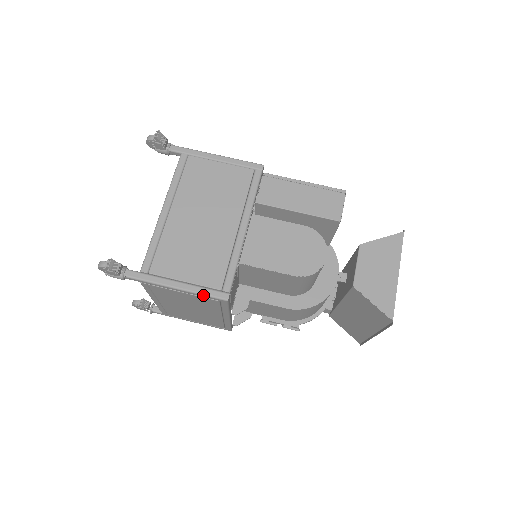
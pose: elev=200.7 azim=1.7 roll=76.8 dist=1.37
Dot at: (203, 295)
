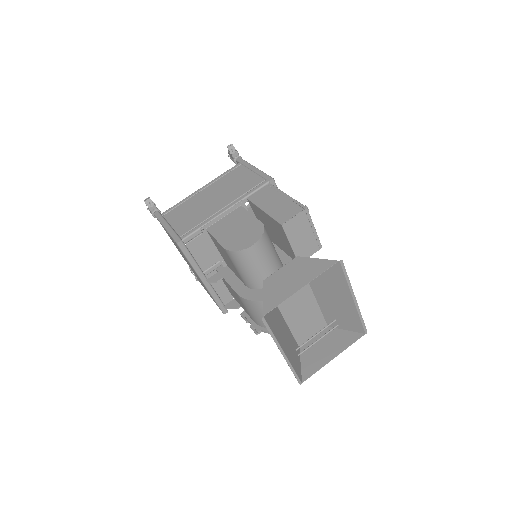
Dot at: (171, 236)
